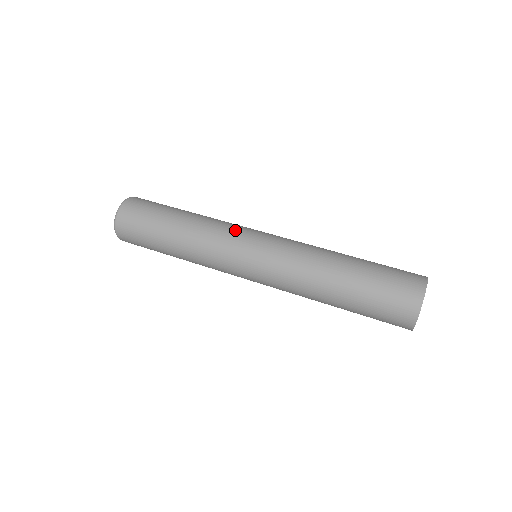
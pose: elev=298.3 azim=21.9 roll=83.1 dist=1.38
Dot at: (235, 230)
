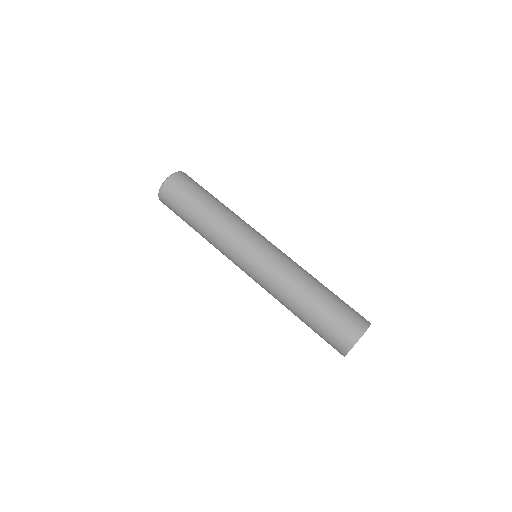
Dot at: (252, 229)
